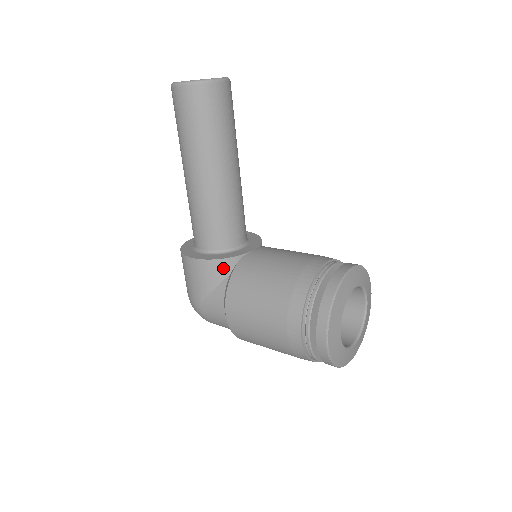
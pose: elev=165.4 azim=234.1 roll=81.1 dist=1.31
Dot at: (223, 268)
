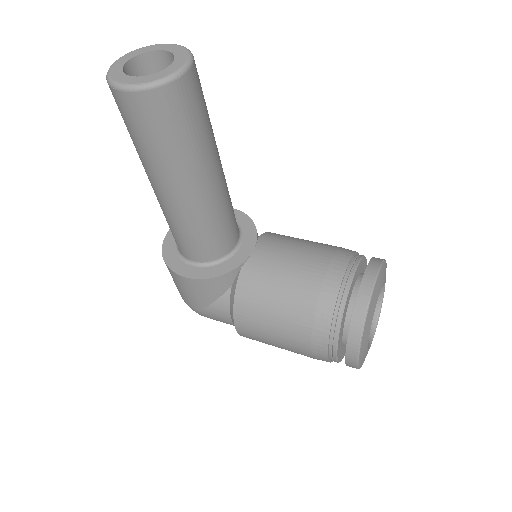
Dot at: (223, 283)
